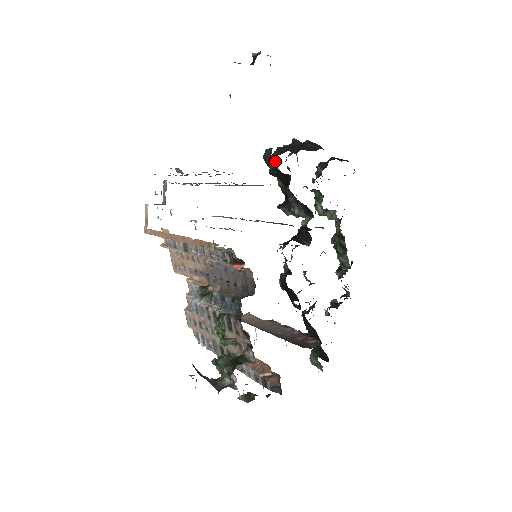
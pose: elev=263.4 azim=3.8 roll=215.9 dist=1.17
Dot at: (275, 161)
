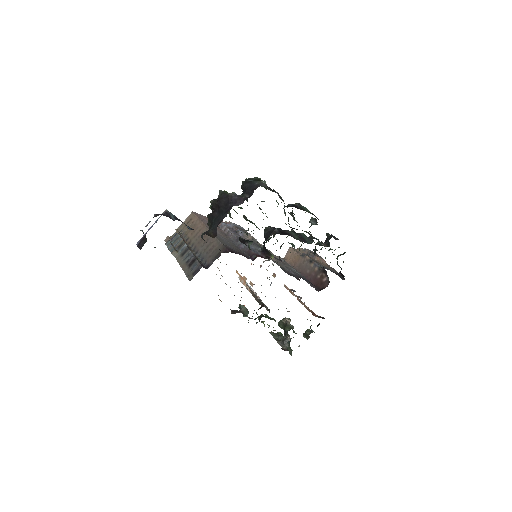
Dot at: occluded
